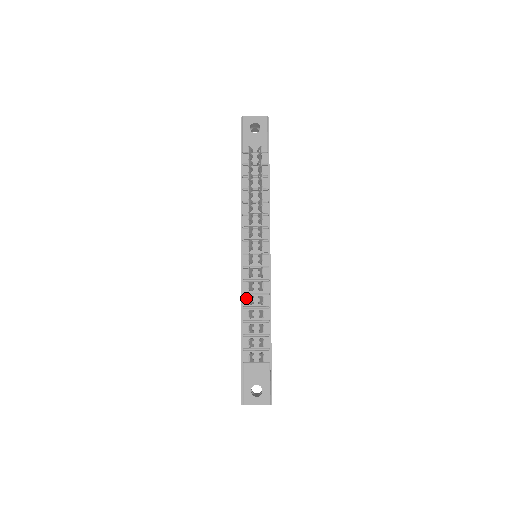
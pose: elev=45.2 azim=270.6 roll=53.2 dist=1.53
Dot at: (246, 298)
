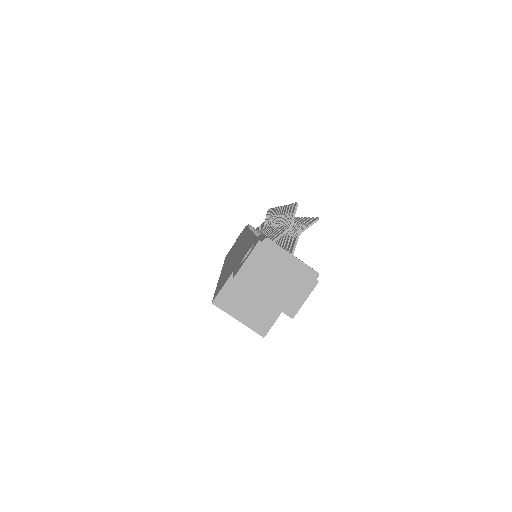
Dot at: occluded
